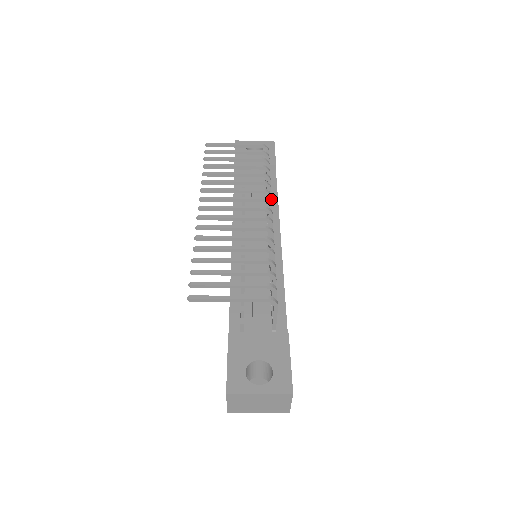
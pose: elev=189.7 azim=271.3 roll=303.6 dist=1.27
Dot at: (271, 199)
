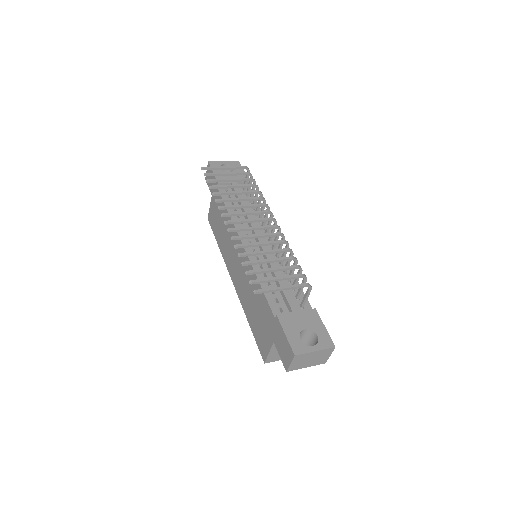
Dot at: occluded
